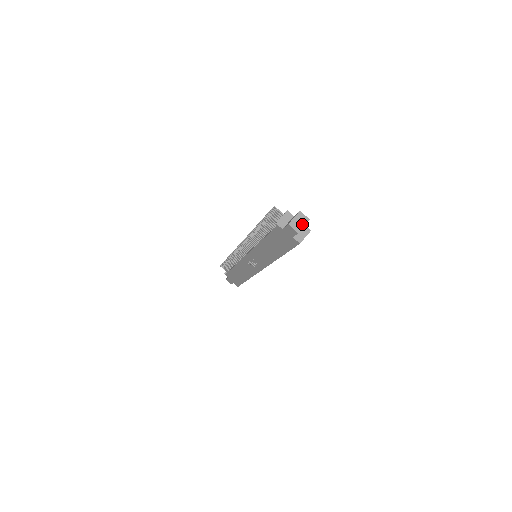
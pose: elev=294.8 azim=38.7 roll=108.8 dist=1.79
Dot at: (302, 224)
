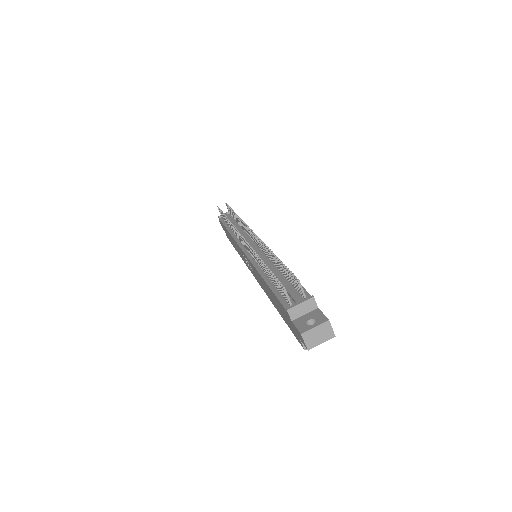
Dot at: (321, 339)
